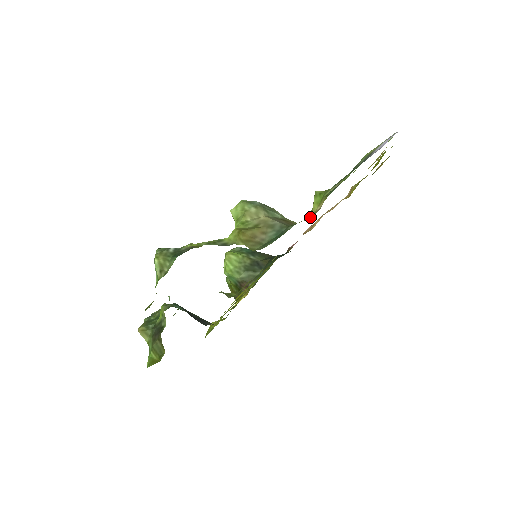
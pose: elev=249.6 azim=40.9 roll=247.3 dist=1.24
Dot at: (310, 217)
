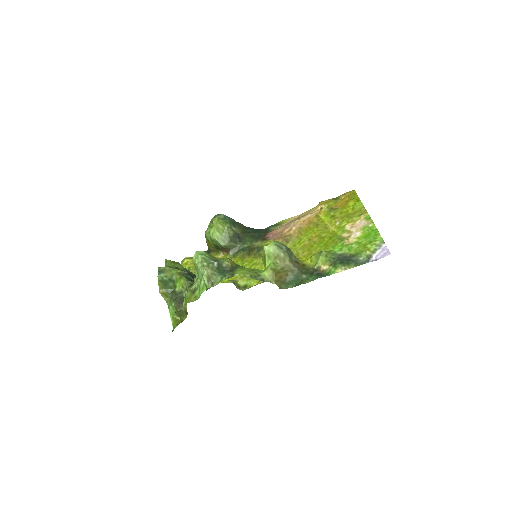
Dot at: (314, 266)
